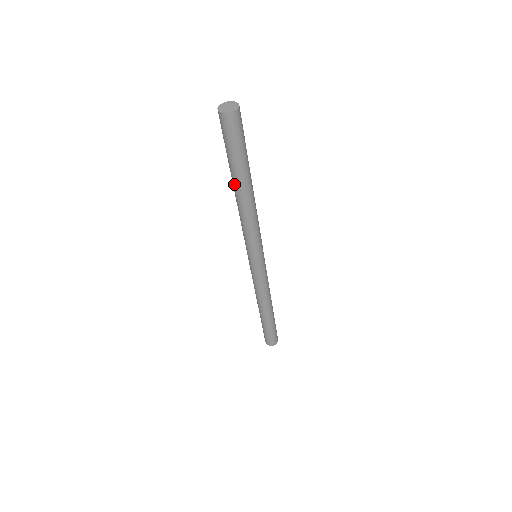
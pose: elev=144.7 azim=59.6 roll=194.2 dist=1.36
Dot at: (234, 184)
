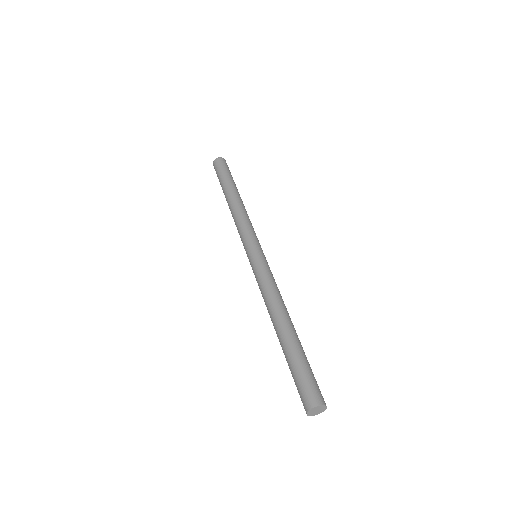
Dot at: occluded
